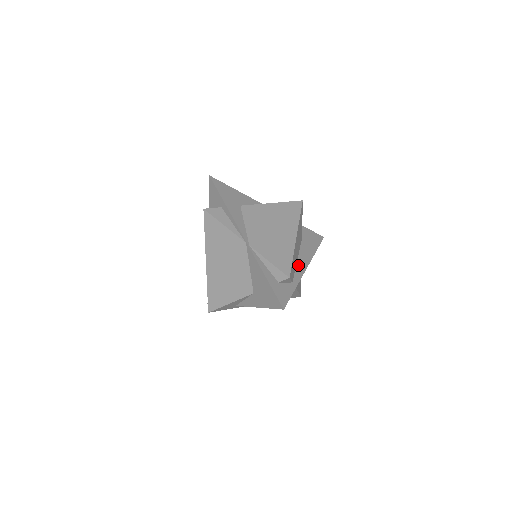
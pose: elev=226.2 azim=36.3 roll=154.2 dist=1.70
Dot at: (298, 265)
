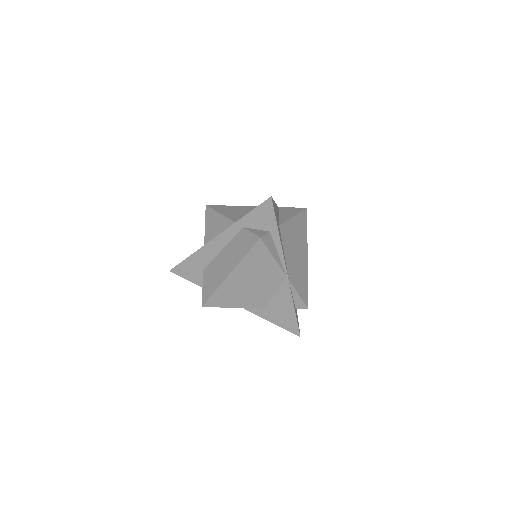
Dot at: occluded
